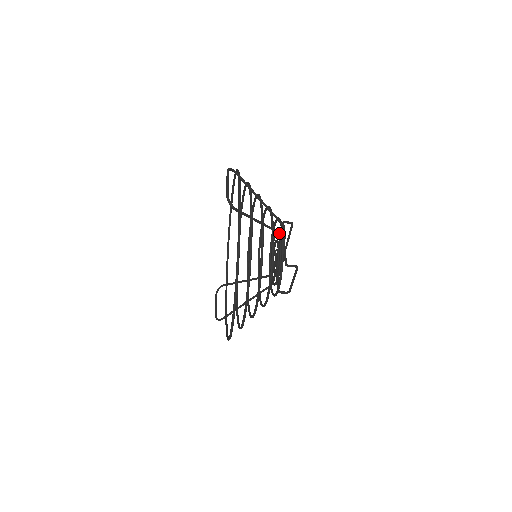
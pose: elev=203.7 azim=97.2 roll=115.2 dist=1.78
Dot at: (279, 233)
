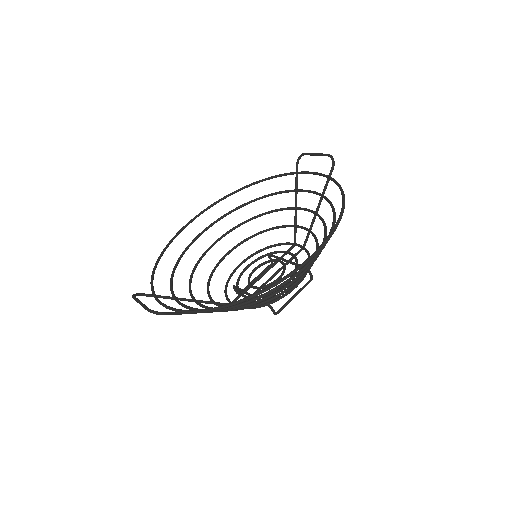
Dot at: (308, 237)
